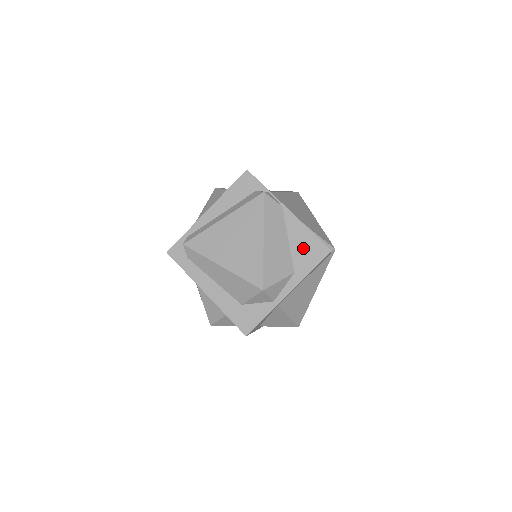
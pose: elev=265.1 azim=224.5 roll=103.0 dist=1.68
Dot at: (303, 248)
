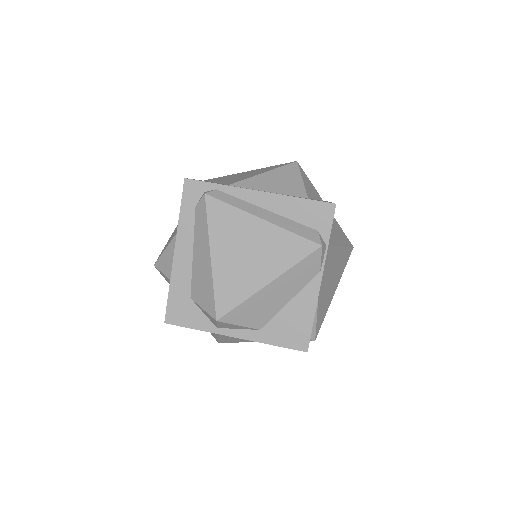
Dot at: (291, 322)
